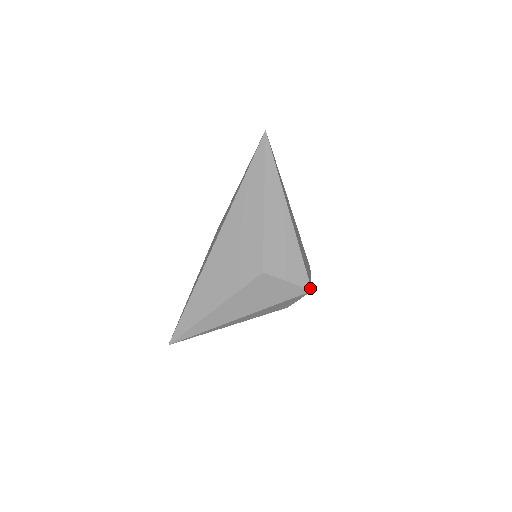
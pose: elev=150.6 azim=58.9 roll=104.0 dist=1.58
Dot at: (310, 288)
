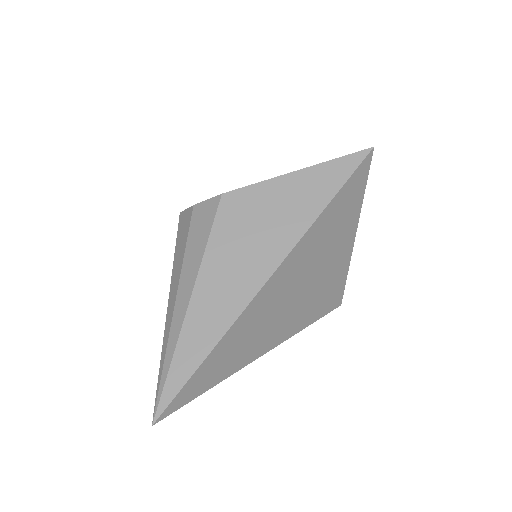
Dot at: (337, 307)
